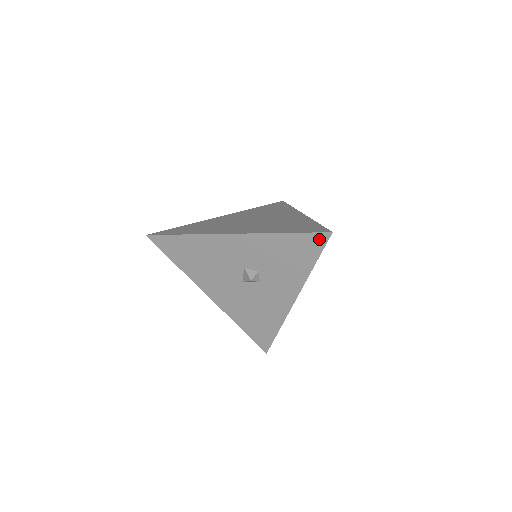
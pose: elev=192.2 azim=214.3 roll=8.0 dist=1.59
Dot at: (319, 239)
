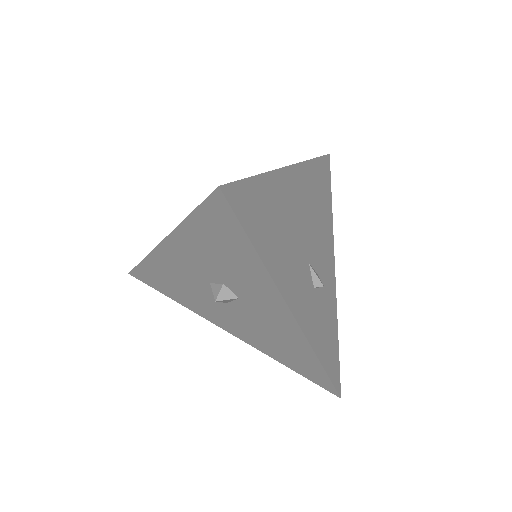
Dot at: (219, 206)
